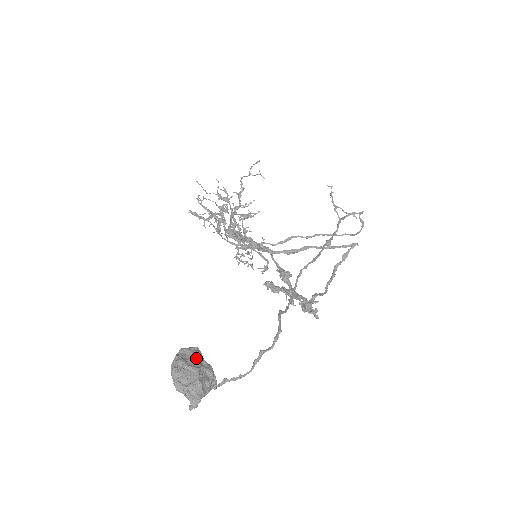
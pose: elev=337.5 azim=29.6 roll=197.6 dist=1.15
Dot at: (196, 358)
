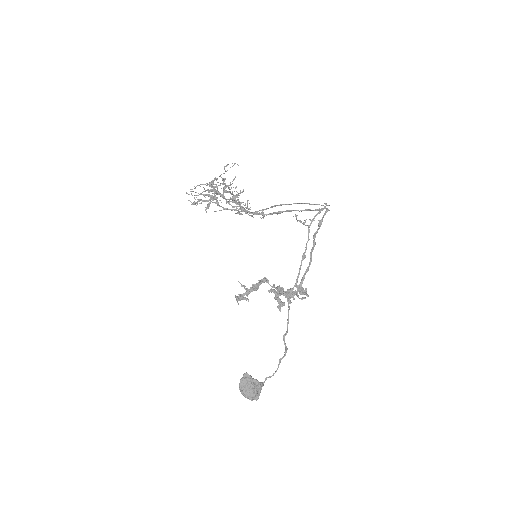
Dot at: (249, 382)
